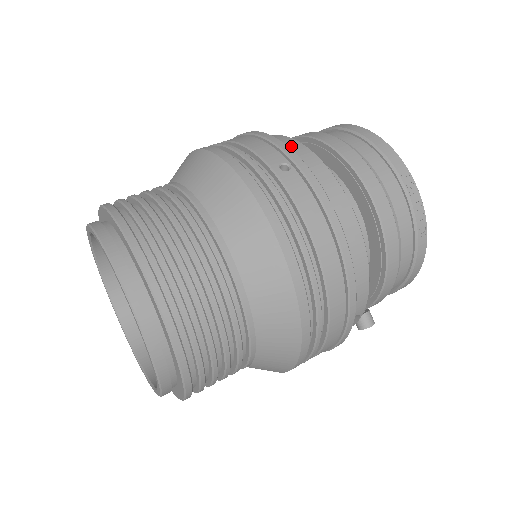
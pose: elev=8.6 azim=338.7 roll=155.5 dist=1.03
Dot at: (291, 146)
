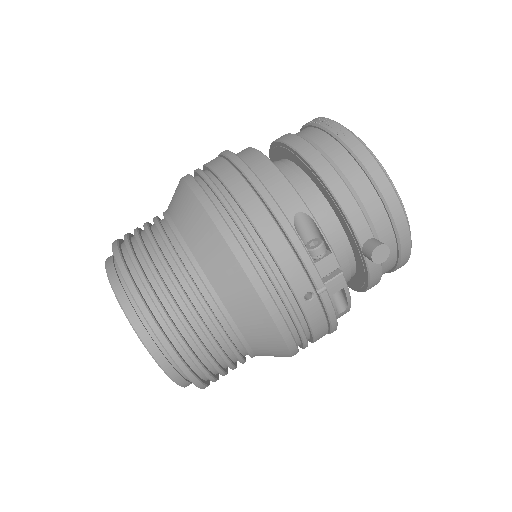
Dot at: occluded
